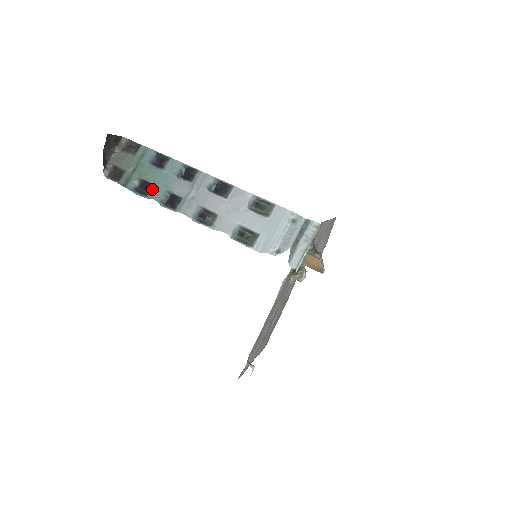
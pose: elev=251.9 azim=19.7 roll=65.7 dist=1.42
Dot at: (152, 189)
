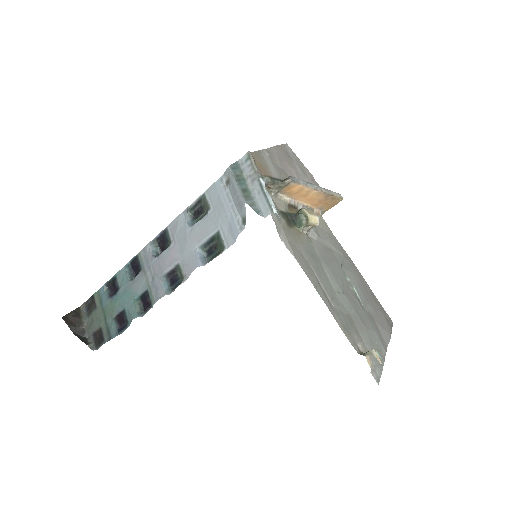
Dot at: (126, 314)
